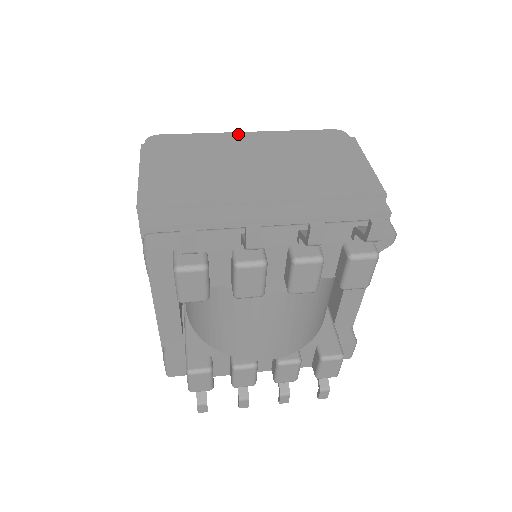
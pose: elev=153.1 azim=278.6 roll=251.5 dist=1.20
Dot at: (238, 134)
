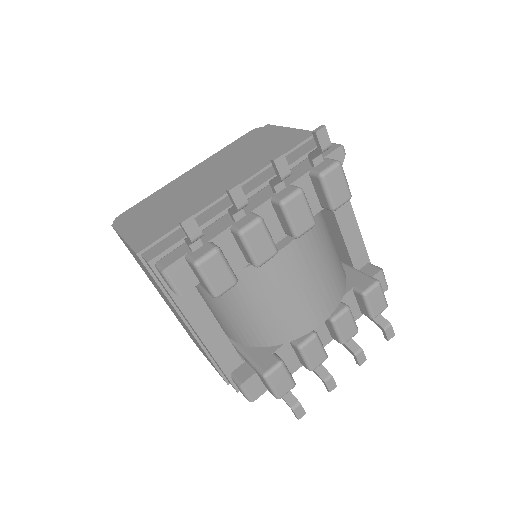
Dot at: (181, 177)
